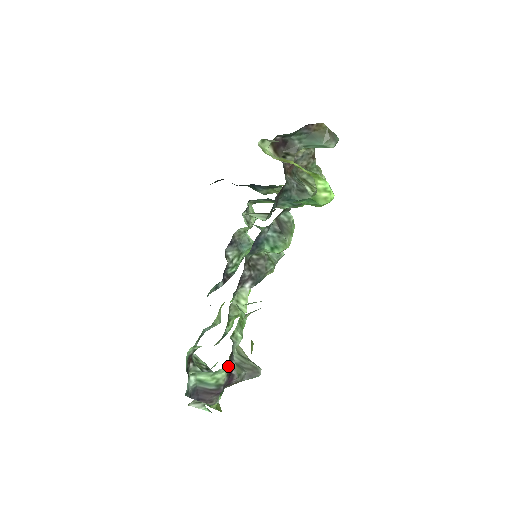
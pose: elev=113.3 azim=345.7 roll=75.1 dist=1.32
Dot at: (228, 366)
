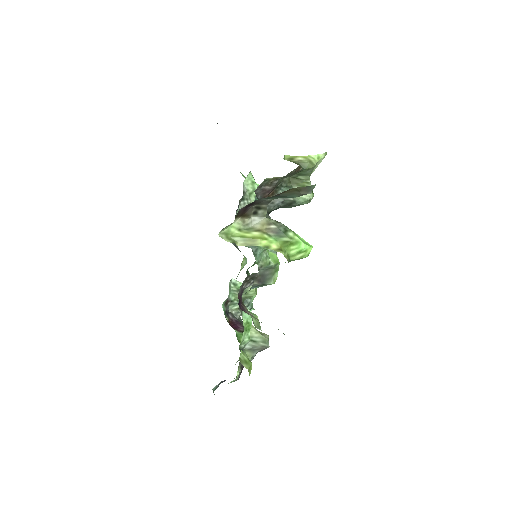
Dot at: (238, 373)
